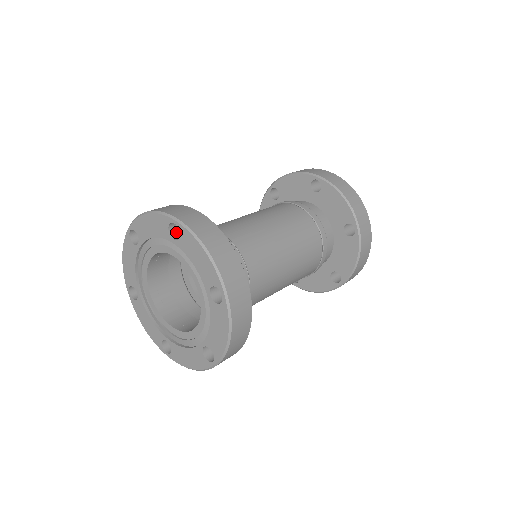
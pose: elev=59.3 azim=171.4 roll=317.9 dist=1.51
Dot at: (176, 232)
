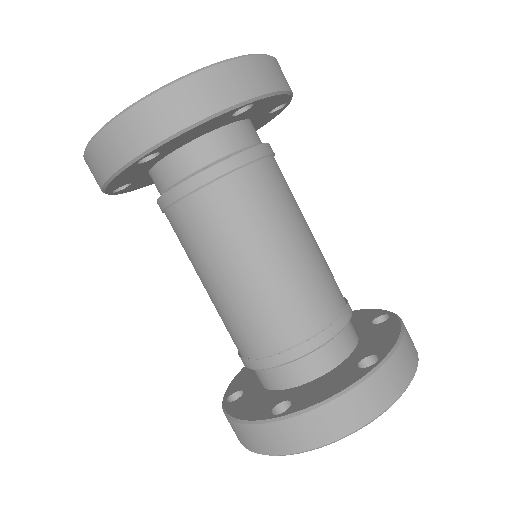
Dot at: occluded
